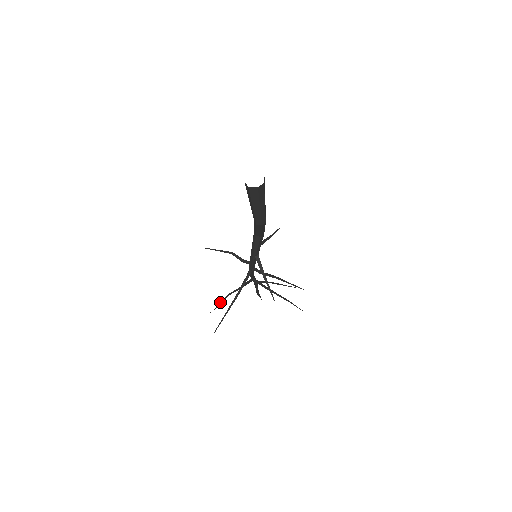
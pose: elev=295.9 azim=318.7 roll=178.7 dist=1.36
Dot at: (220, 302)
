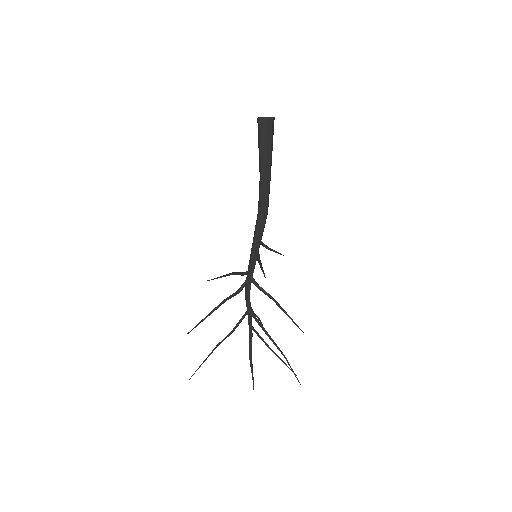
Dot at: (205, 359)
